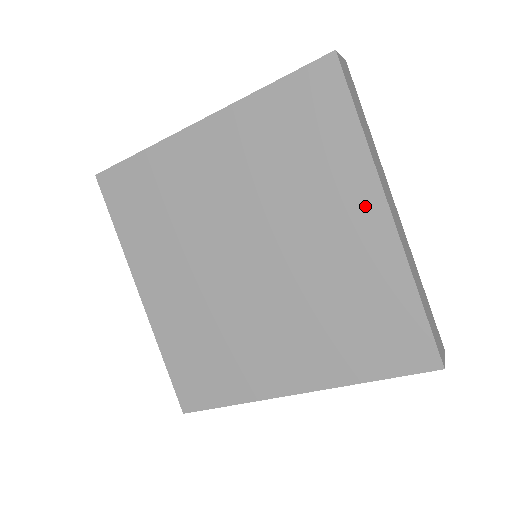
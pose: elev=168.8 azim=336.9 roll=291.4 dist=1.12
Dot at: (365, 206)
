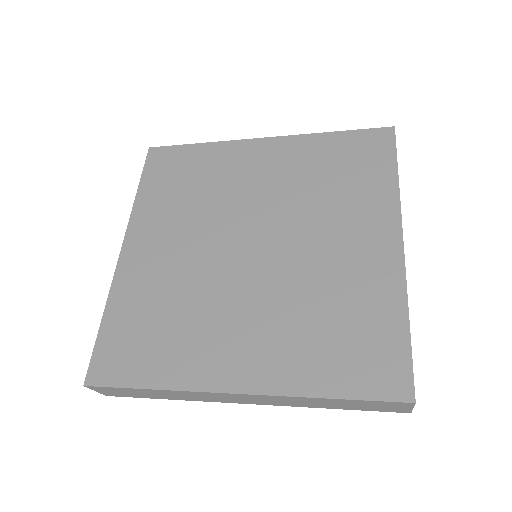
Dot at: (382, 231)
